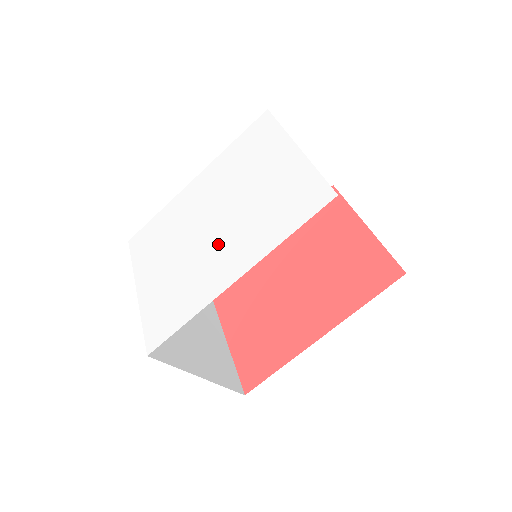
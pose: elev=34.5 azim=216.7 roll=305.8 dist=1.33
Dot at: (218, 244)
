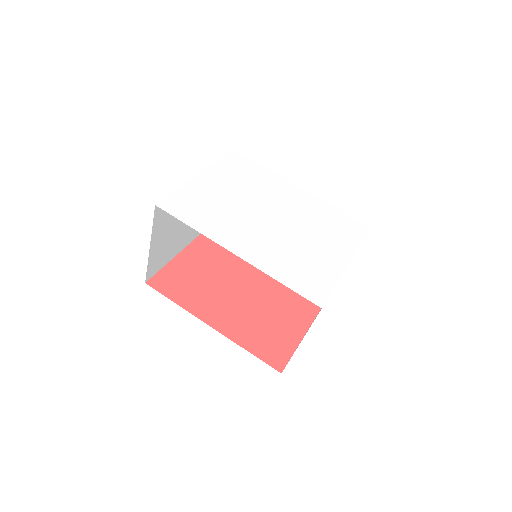
Dot at: (257, 229)
